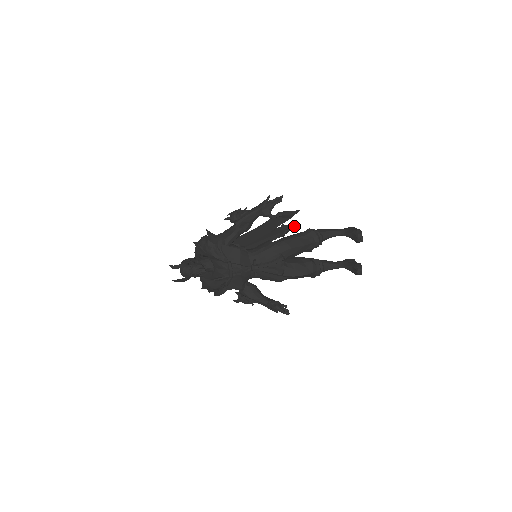
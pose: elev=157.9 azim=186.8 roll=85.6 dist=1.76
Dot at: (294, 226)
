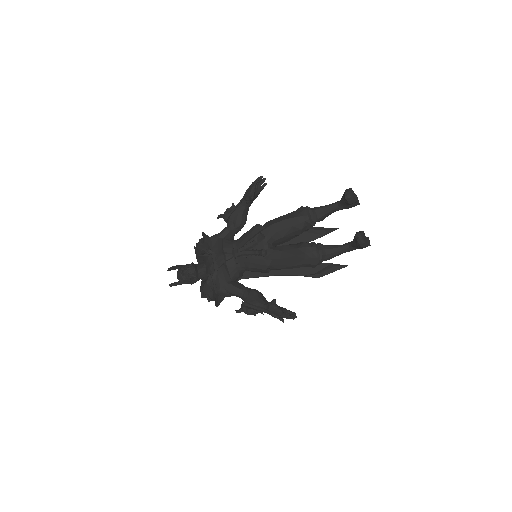
Dot at: occluded
